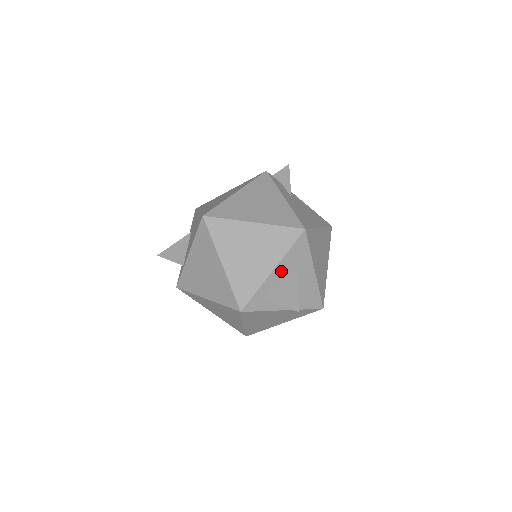
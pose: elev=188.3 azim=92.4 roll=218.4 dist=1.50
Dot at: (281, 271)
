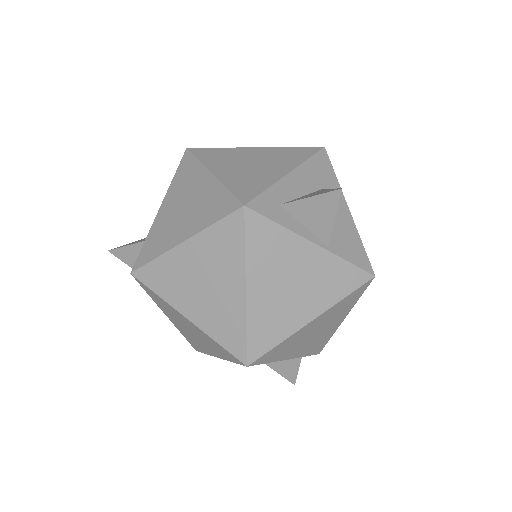
Dot at: (301, 180)
